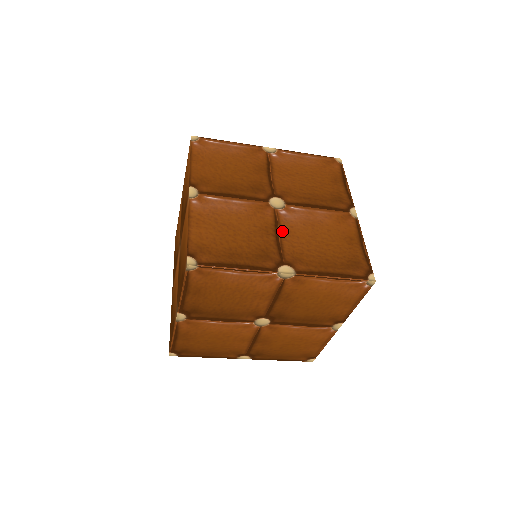
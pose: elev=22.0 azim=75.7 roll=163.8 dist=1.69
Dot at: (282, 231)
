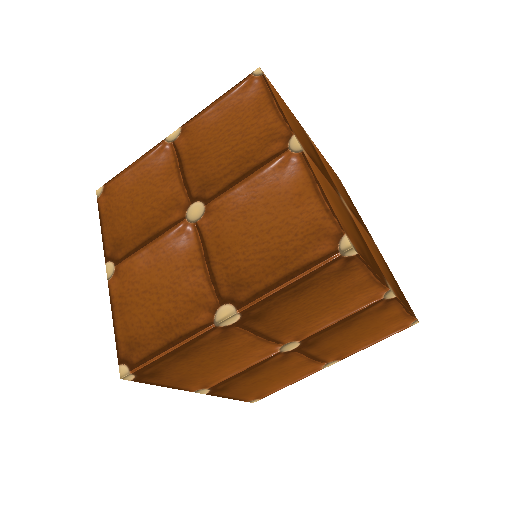
Dot at: (364, 239)
